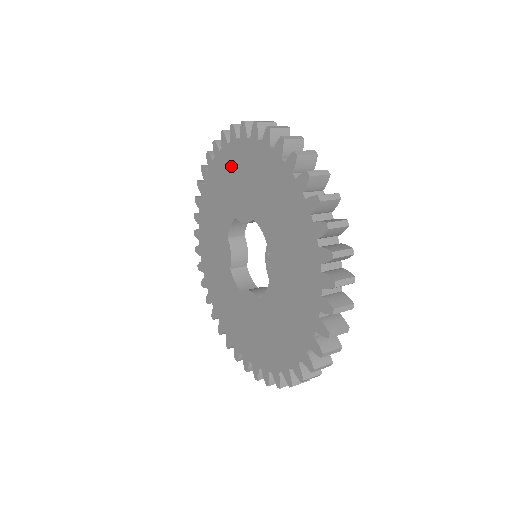
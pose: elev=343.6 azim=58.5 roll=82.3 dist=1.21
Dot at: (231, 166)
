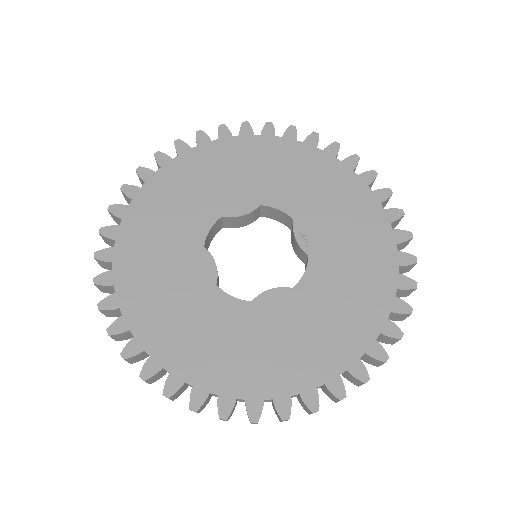
Dot at: (203, 167)
